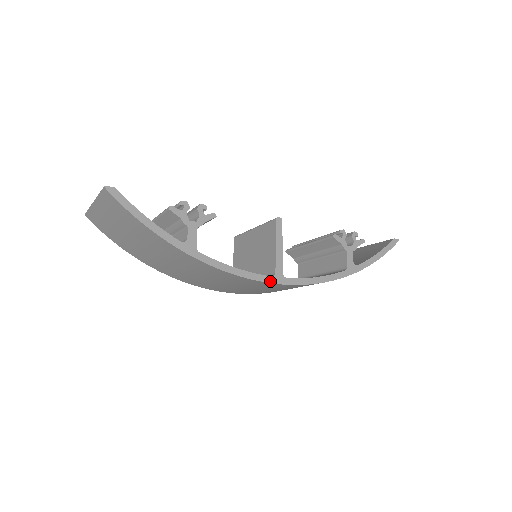
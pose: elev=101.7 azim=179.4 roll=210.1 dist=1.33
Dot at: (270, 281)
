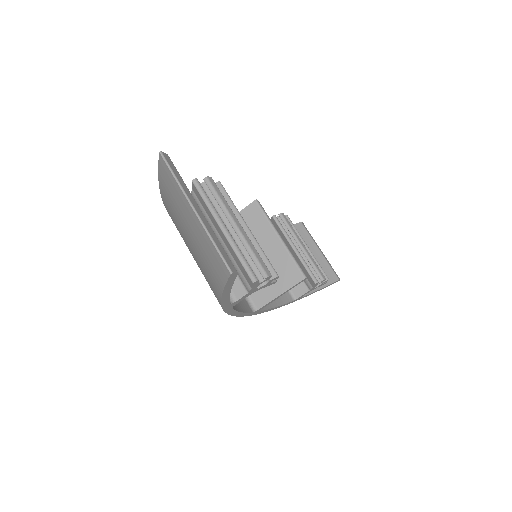
Dot at: (249, 315)
